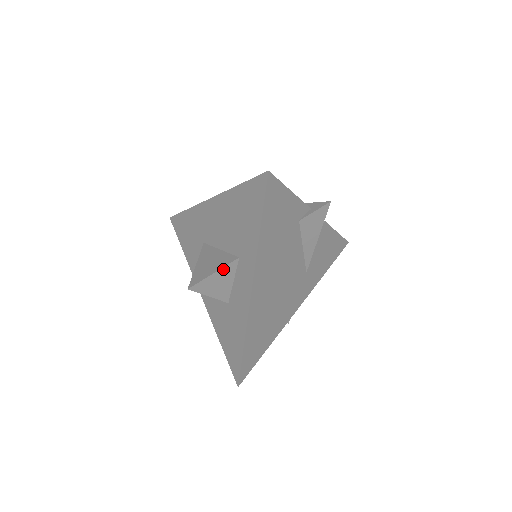
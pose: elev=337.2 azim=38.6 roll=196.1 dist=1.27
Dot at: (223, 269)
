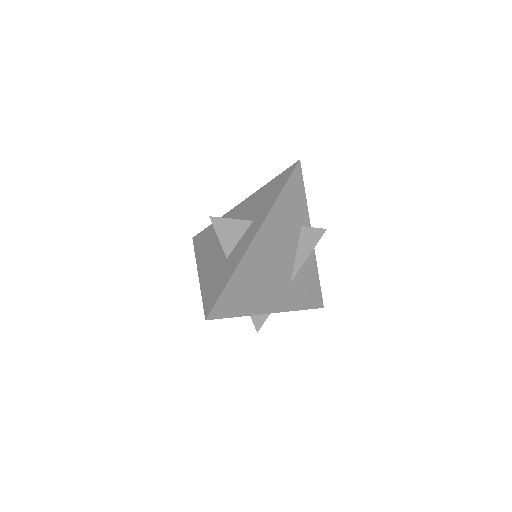
Dot at: (239, 221)
